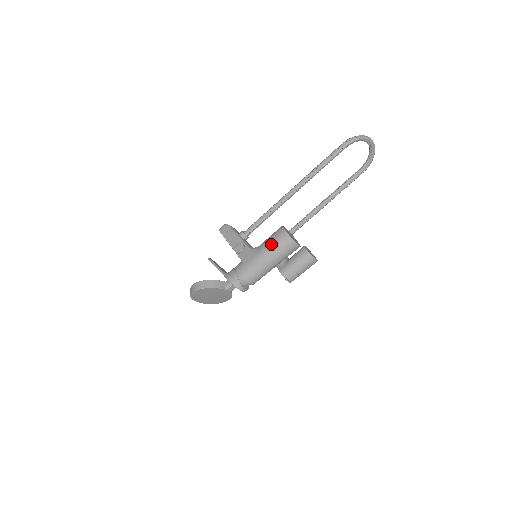
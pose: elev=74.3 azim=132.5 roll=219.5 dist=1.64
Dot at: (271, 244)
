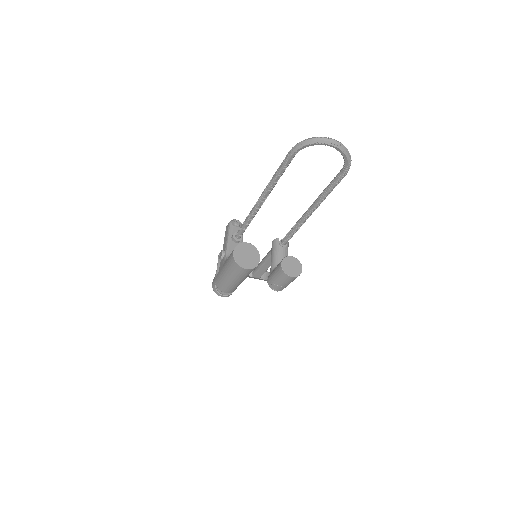
Dot at: (227, 263)
